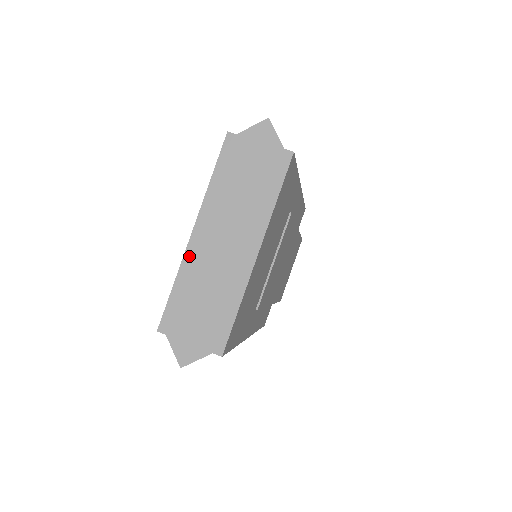
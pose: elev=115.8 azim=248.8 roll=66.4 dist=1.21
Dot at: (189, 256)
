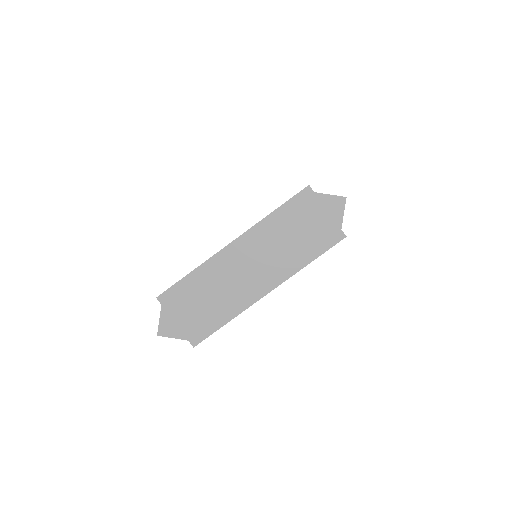
Dot at: (217, 259)
